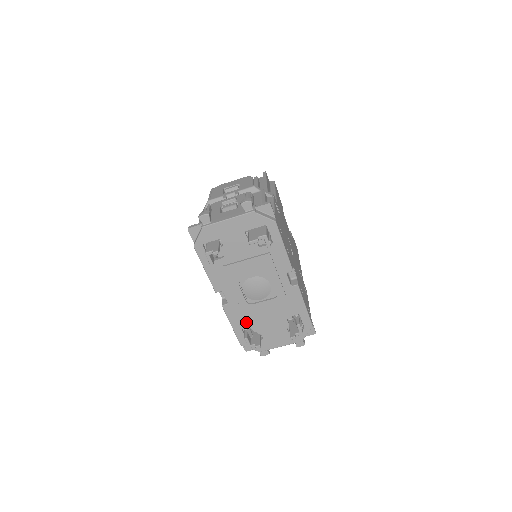
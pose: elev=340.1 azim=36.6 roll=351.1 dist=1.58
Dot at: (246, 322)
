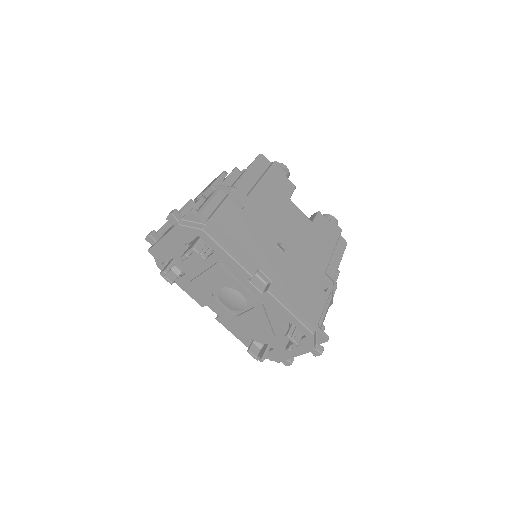
Dot at: (246, 333)
